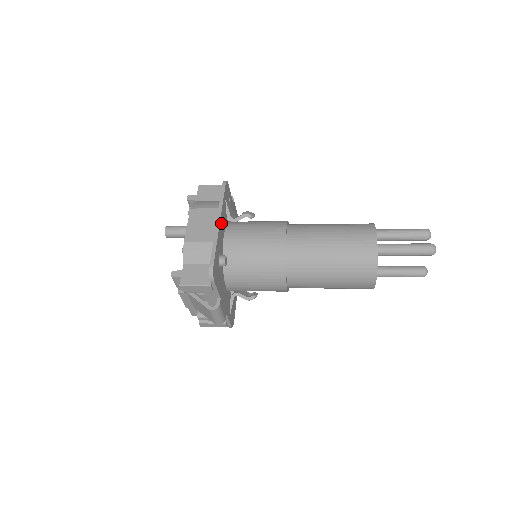
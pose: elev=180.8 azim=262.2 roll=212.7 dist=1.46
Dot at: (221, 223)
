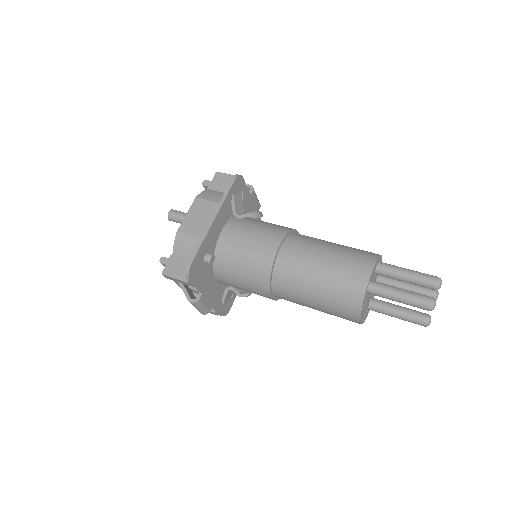
Dot at: (217, 220)
